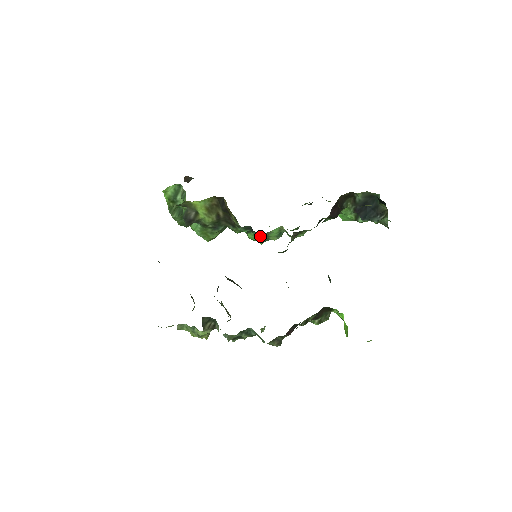
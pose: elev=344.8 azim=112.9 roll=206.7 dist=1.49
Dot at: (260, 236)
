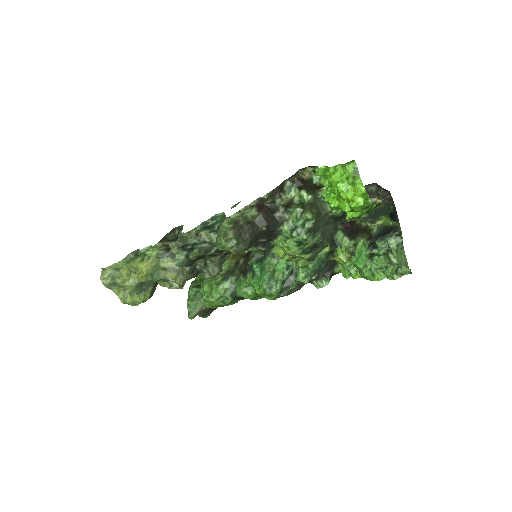
Dot at: (267, 267)
